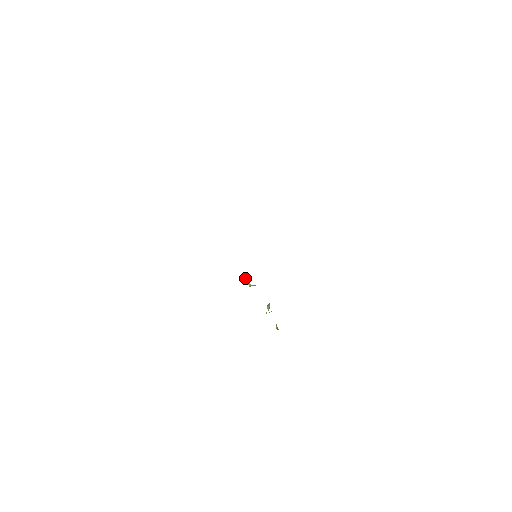
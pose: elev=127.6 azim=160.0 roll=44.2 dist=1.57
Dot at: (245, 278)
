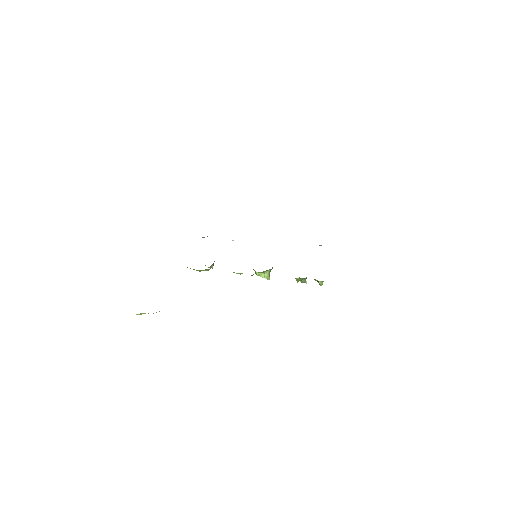
Dot at: (256, 274)
